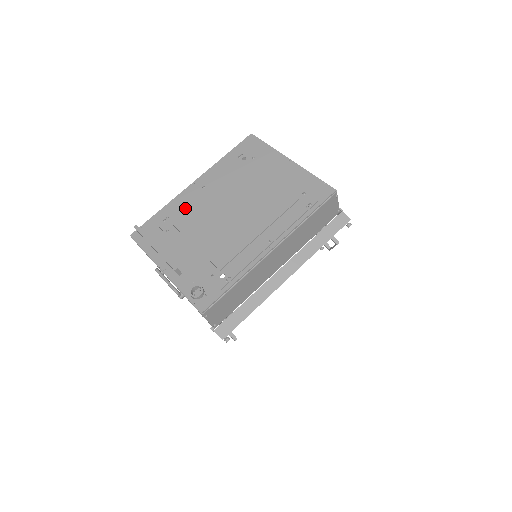
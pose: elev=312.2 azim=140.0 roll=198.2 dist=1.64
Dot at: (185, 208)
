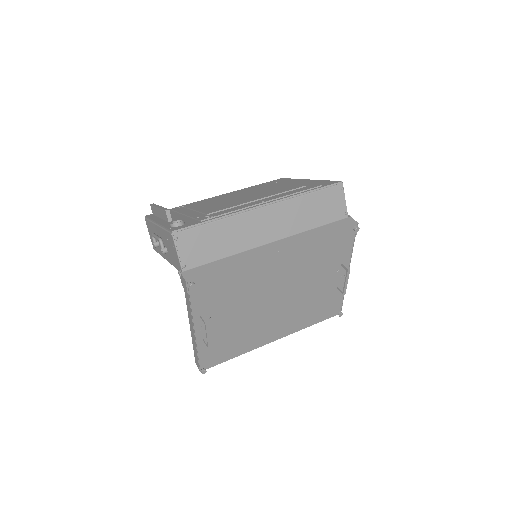
Dot at: occluded
